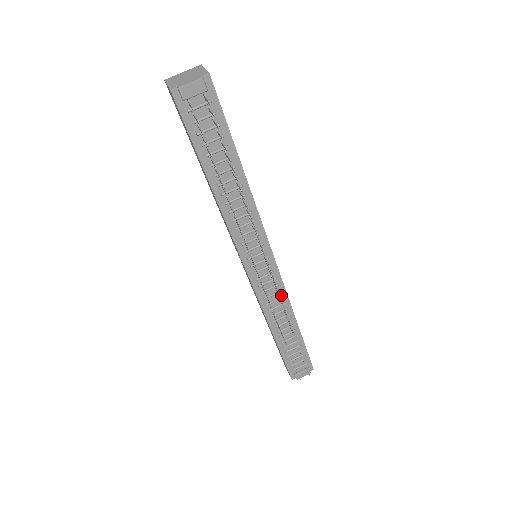
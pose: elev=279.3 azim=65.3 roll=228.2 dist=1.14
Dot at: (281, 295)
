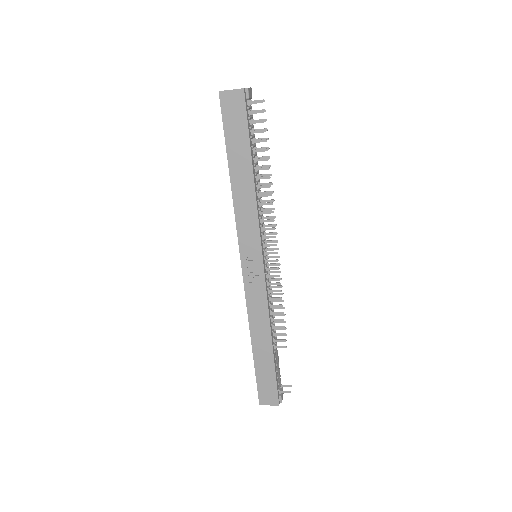
Dot at: (270, 295)
